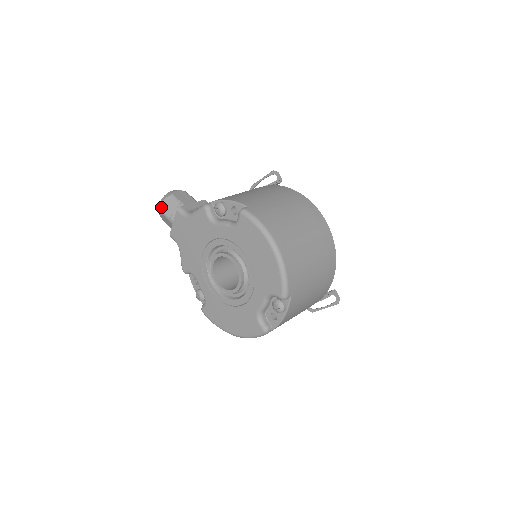
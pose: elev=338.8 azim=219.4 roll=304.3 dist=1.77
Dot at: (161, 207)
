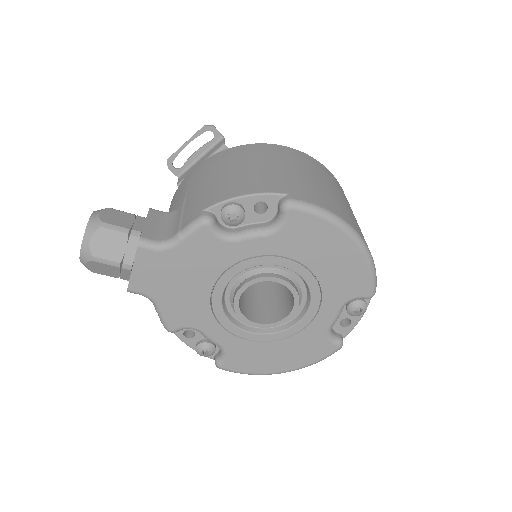
Dot at: (93, 252)
